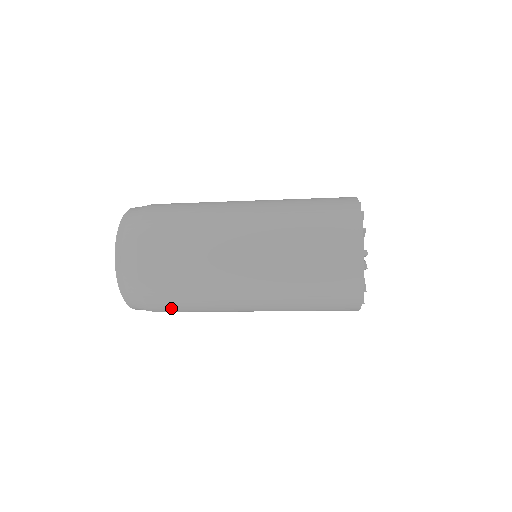
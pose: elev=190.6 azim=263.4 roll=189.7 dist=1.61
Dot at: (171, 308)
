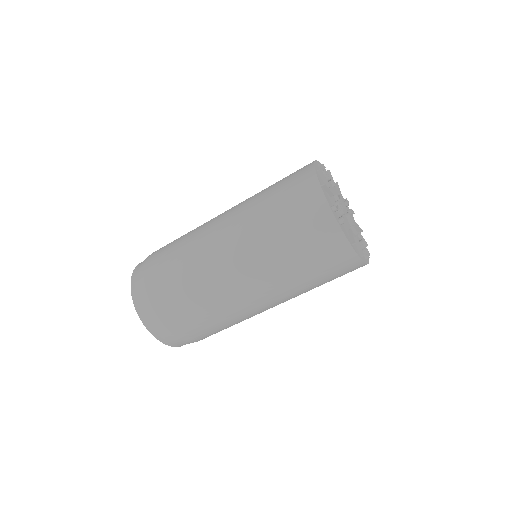
Dot at: (161, 270)
